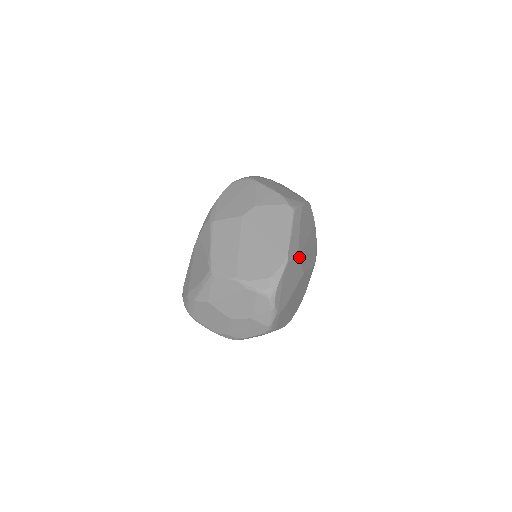
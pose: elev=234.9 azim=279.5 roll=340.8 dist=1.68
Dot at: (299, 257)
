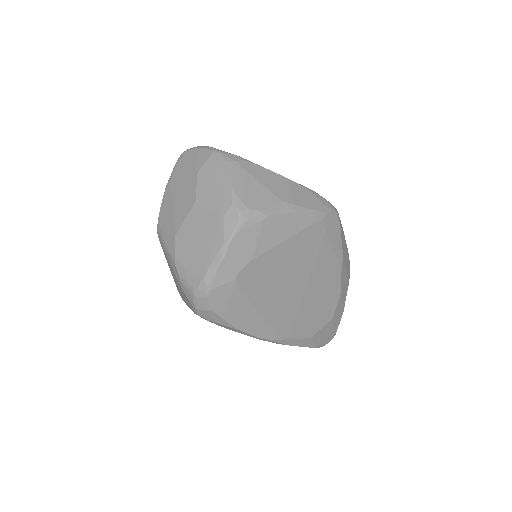
Dot at: occluded
